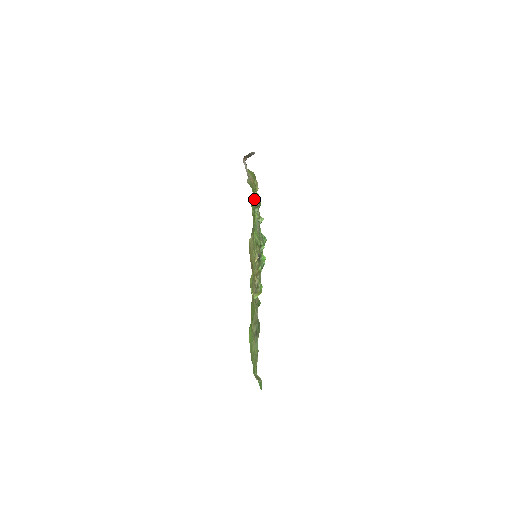
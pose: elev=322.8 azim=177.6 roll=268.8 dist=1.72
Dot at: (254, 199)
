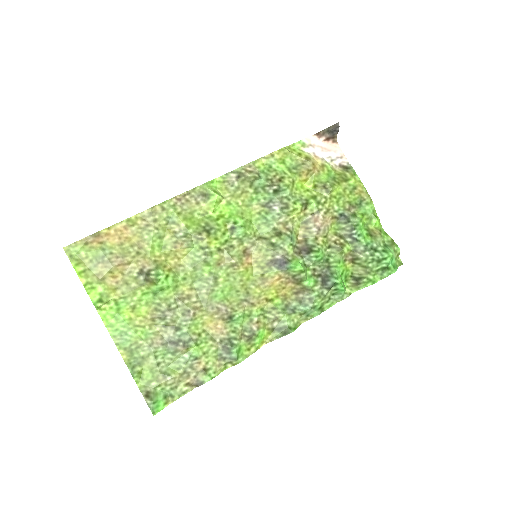
Dot at: (233, 177)
